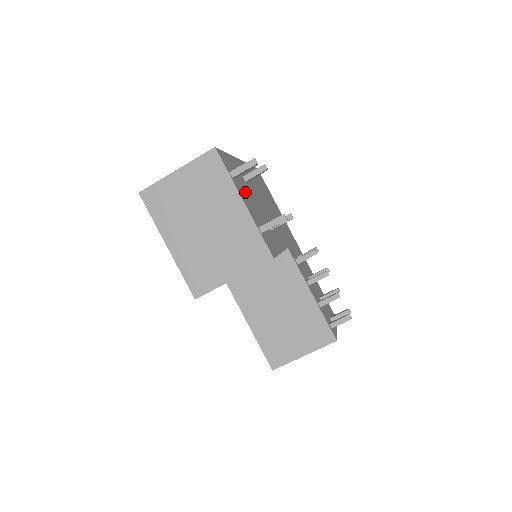
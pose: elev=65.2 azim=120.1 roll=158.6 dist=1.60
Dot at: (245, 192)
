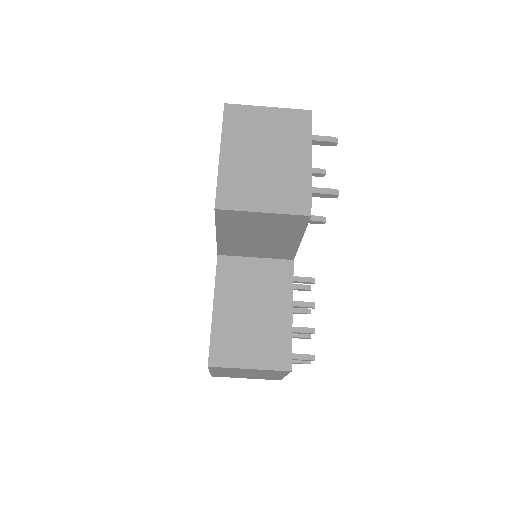
Dot at: occluded
